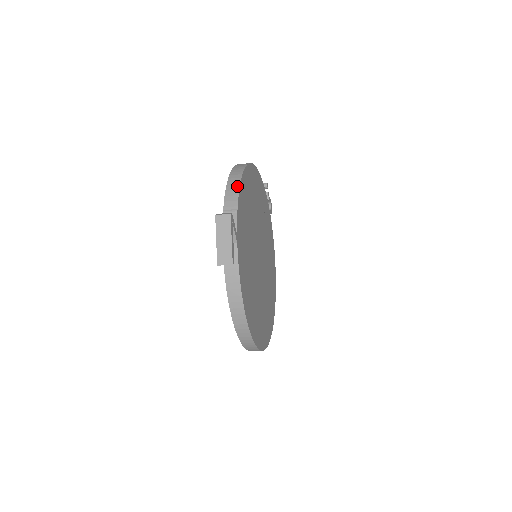
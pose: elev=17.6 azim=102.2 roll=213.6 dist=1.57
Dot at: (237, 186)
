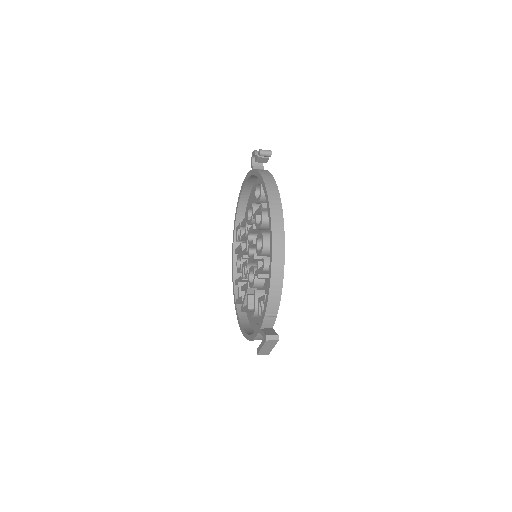
Dot at: (280, 292)
